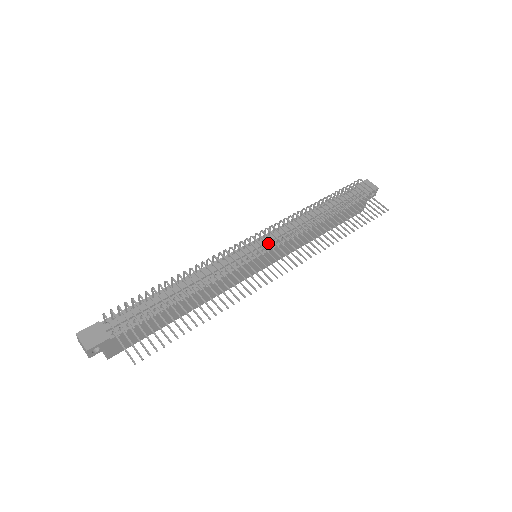
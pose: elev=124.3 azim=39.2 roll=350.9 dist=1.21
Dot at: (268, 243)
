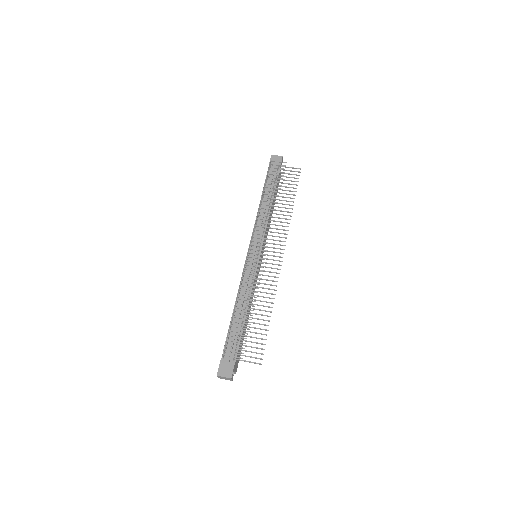
Dot at: (262, 246)
